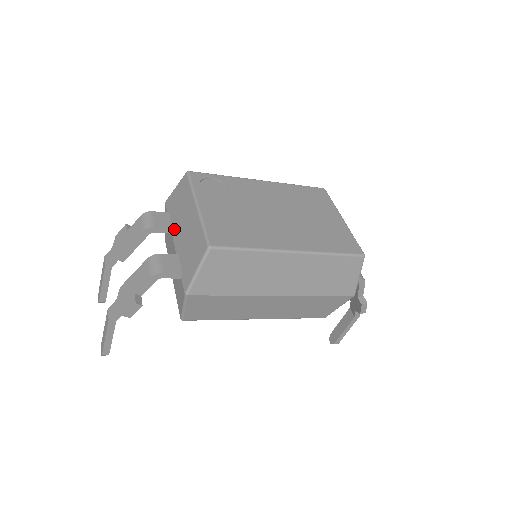
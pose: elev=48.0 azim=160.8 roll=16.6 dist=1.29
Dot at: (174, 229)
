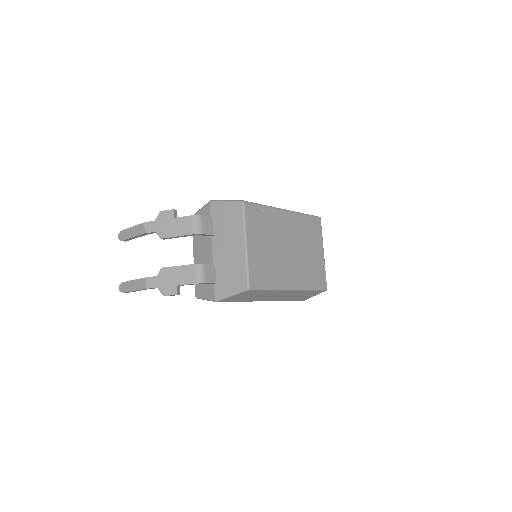
Dot at: (215, 238)
